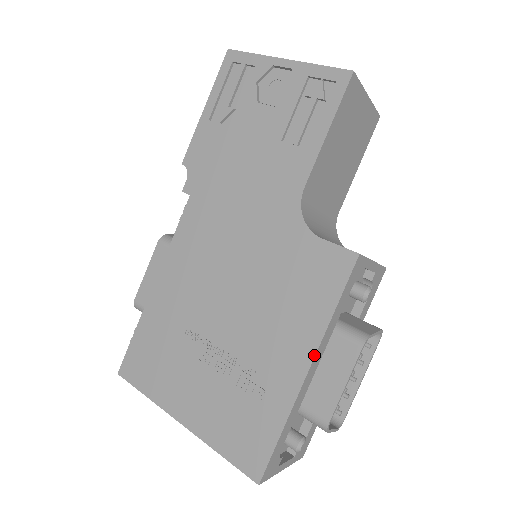
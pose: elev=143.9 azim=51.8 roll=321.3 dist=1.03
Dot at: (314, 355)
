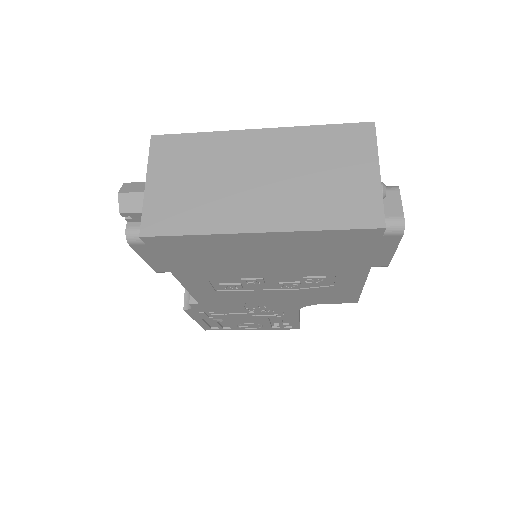
Dot at: occluded
